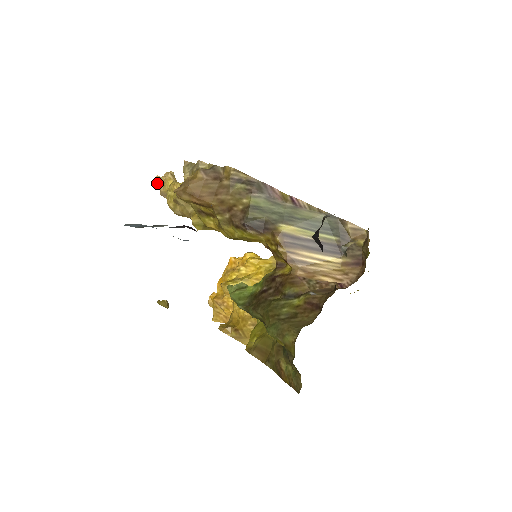
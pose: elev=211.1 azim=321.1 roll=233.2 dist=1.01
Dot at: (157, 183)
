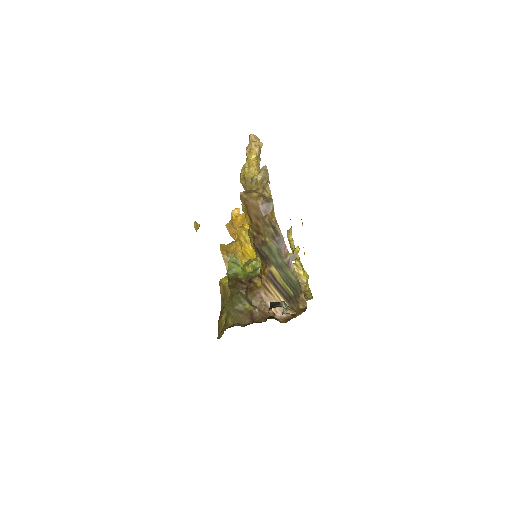
Dot at: (249, 139)
